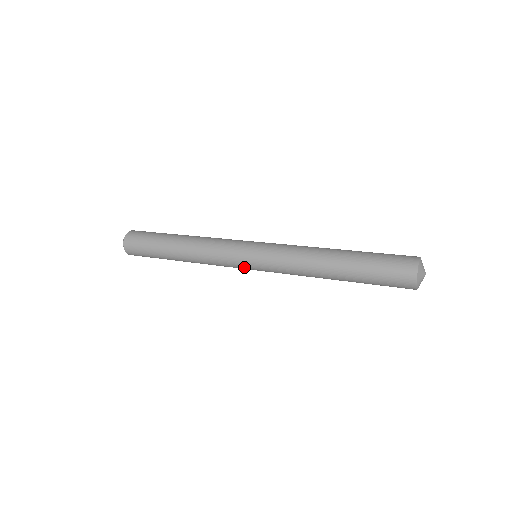
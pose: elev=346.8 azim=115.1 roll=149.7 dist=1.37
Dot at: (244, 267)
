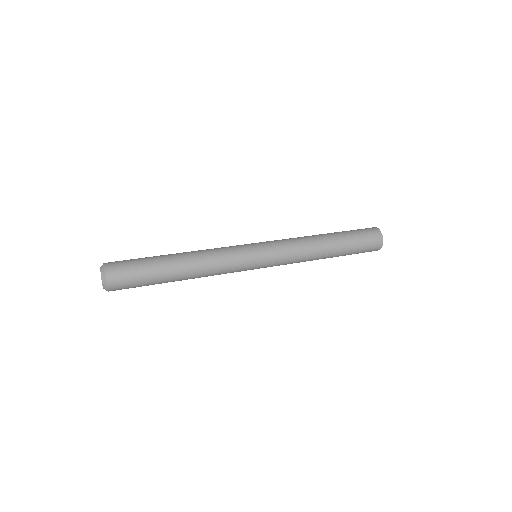
Dot at: (252, 269)
